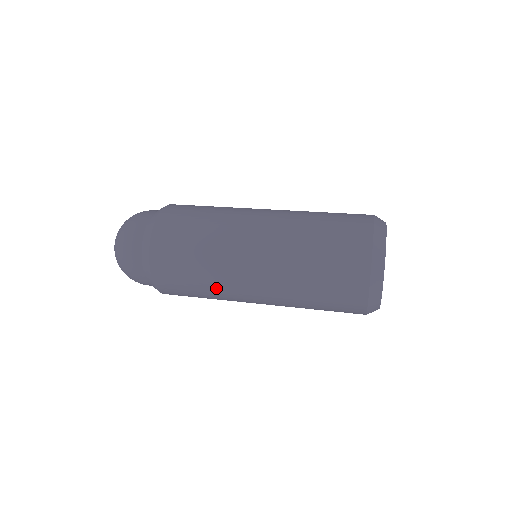
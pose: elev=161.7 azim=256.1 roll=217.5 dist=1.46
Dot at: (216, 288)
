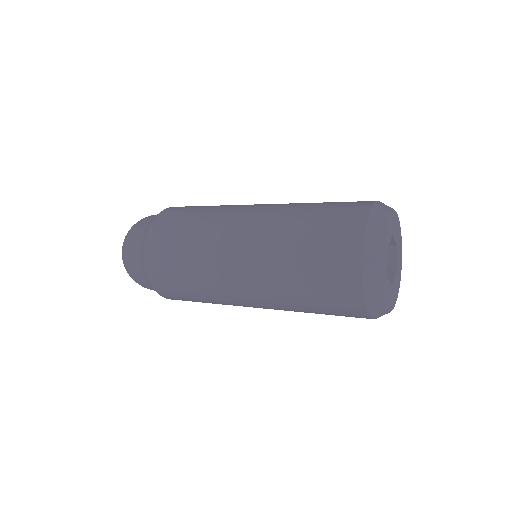
Dot at: (208, 290)
